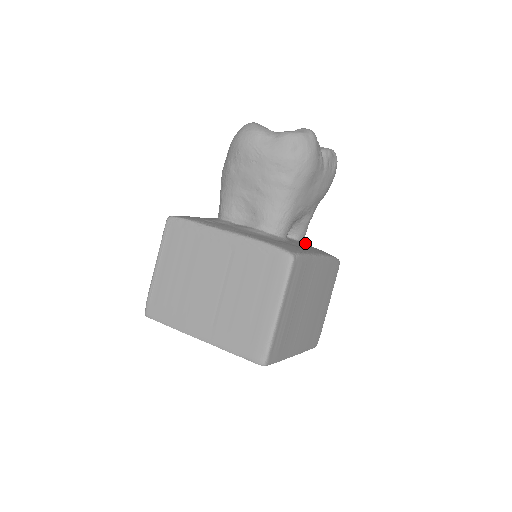
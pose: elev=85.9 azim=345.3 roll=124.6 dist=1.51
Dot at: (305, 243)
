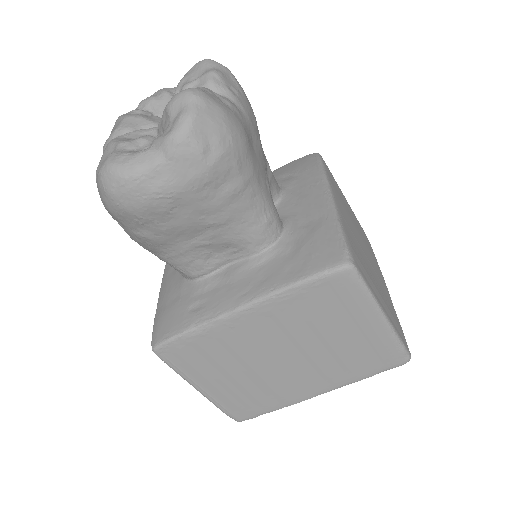
Dot at: (283, 187)
